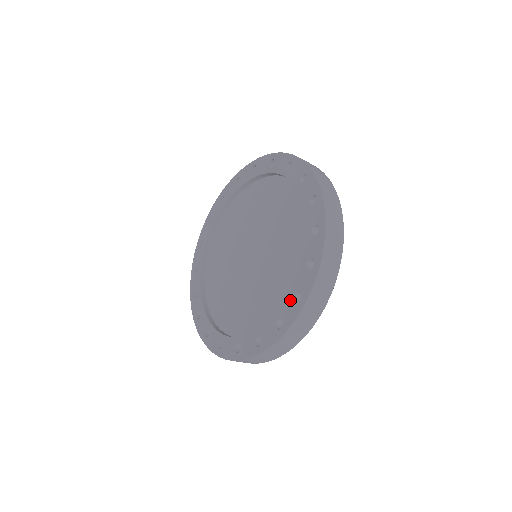
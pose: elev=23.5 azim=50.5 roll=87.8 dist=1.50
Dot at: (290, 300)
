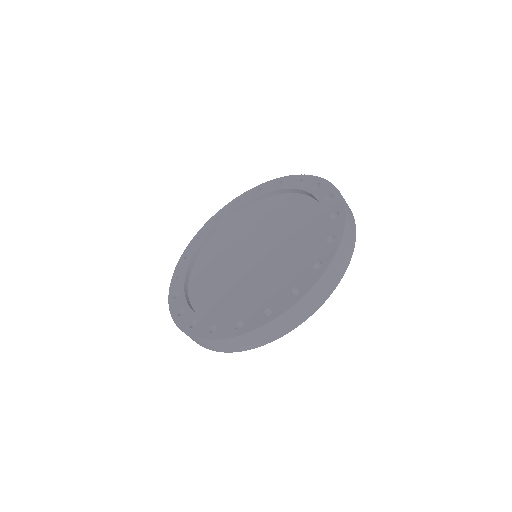
Dot at: (234, 321)
